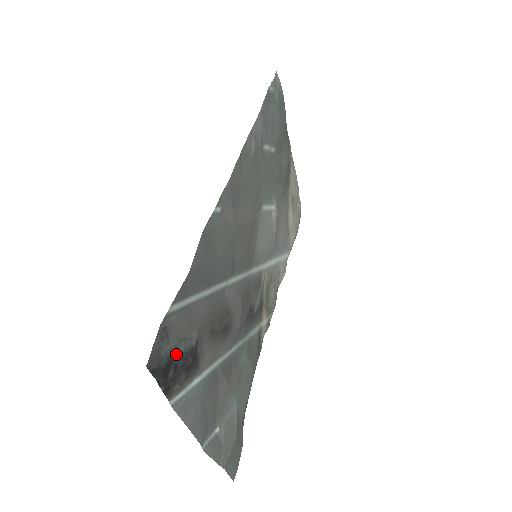
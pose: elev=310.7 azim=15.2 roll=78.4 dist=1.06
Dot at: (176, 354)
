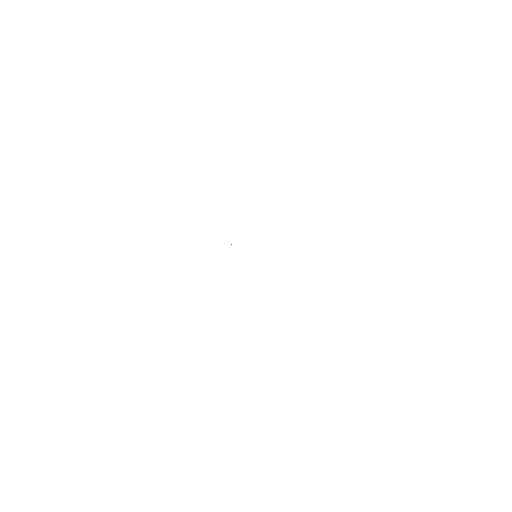
Dot at: occluded
